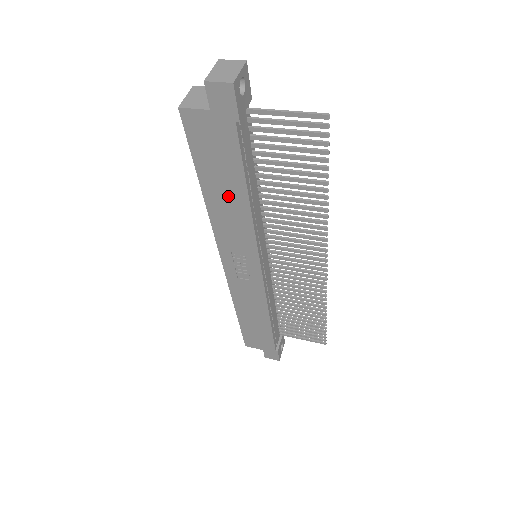
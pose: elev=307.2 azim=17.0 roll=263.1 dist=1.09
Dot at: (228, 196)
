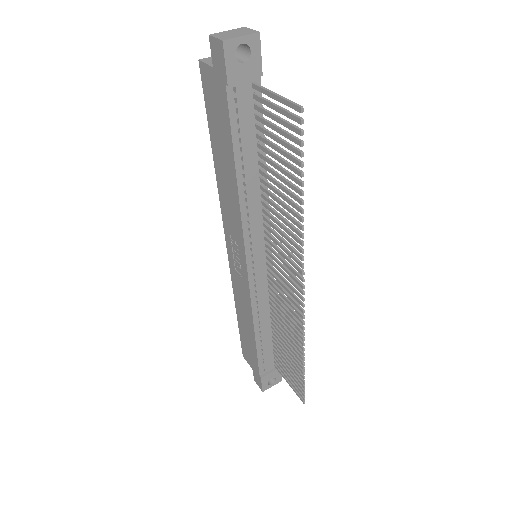
Dot at: (226, 169)
